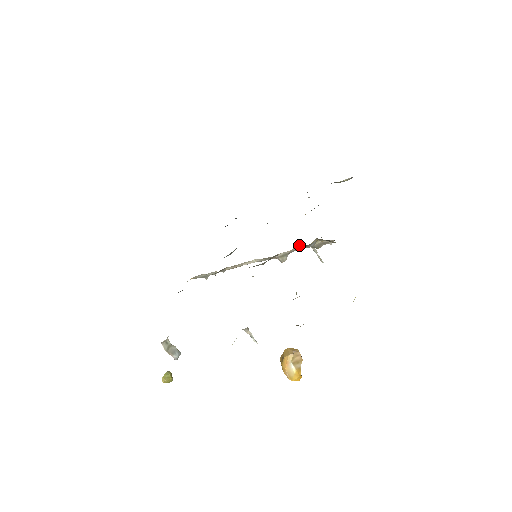
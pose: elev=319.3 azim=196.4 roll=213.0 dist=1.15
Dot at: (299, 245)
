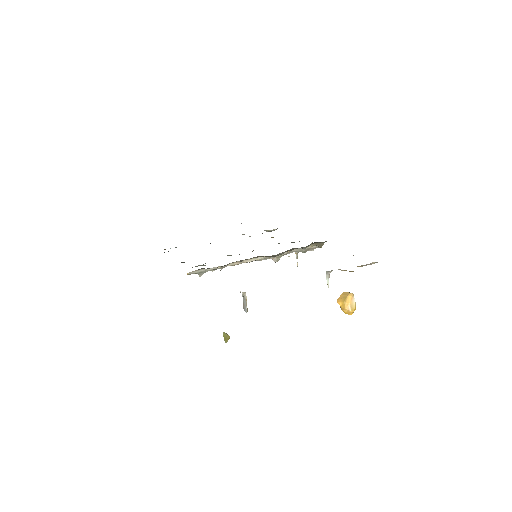
Dot at: occluded
